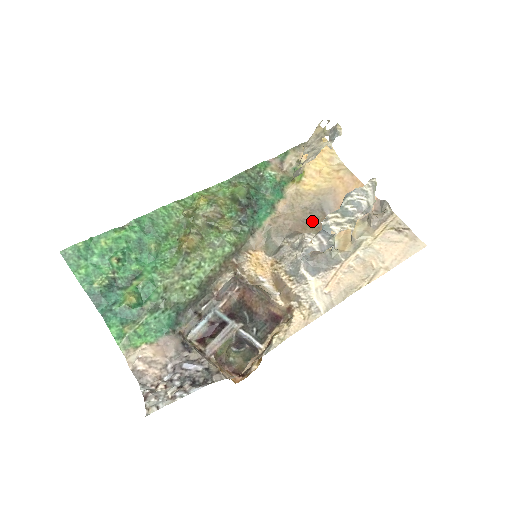
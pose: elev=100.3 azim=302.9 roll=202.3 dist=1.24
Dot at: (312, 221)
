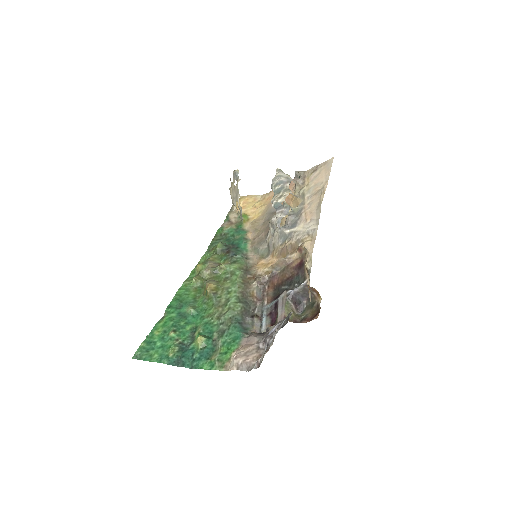
Dot at: occluded
